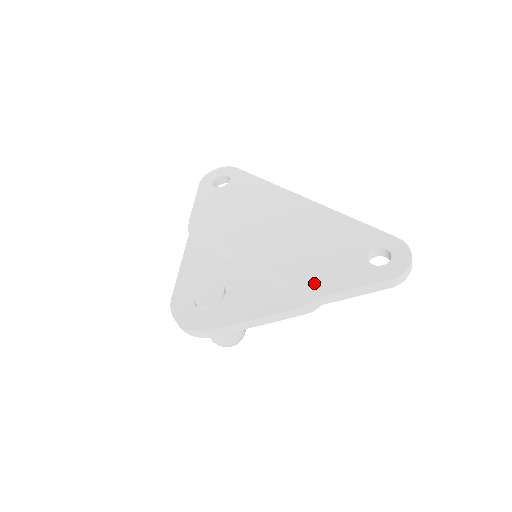
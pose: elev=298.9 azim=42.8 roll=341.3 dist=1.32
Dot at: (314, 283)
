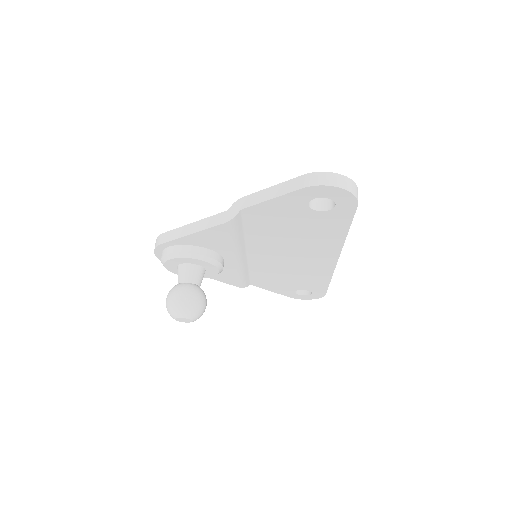
Dot at: occluded
